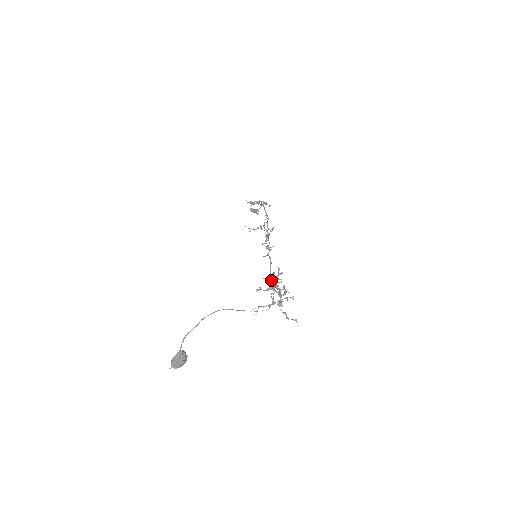
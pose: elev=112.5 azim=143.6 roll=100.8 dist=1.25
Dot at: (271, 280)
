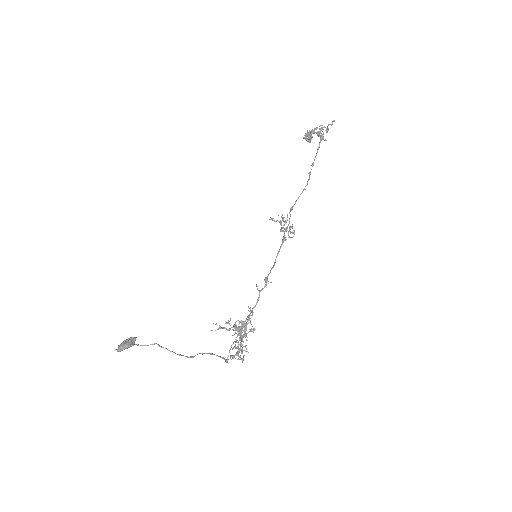
Dot at: (242, 329)
